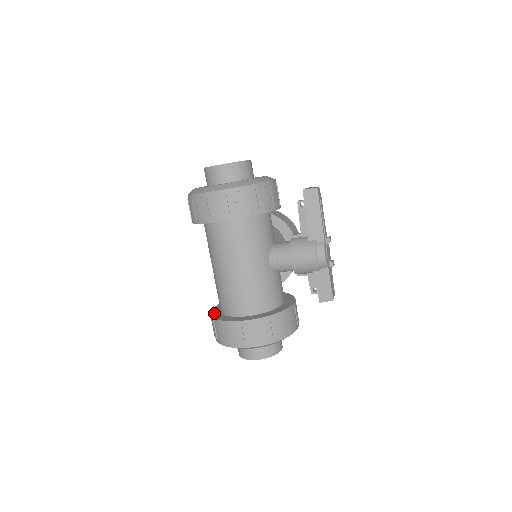
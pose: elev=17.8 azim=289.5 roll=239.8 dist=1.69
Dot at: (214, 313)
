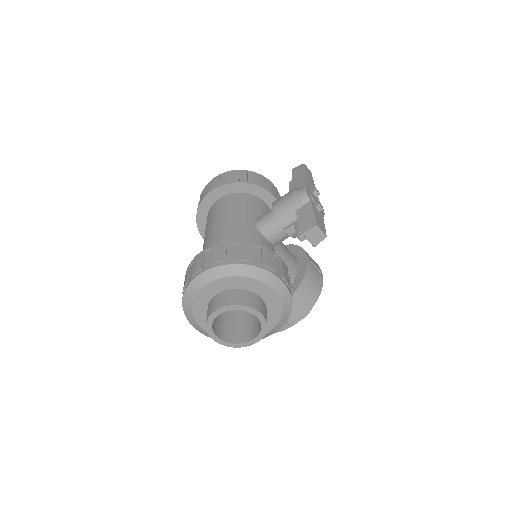
Dot at: occluded
